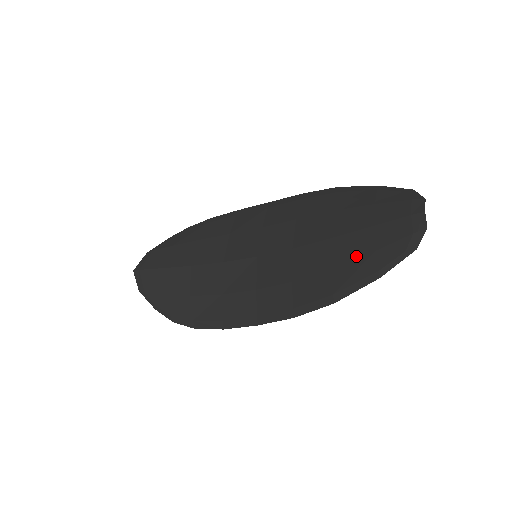
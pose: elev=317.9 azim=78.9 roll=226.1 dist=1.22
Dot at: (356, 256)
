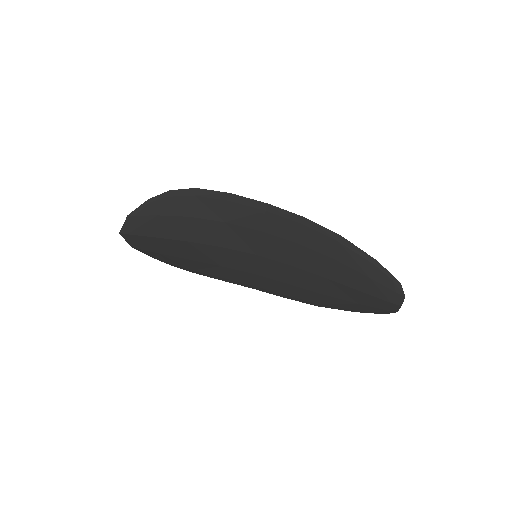
Dot at: (343, 299)
